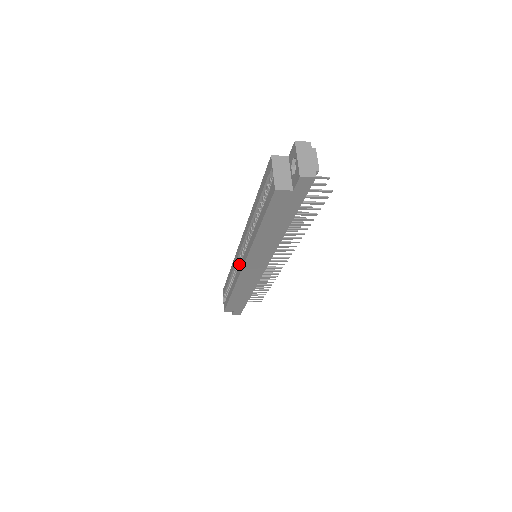
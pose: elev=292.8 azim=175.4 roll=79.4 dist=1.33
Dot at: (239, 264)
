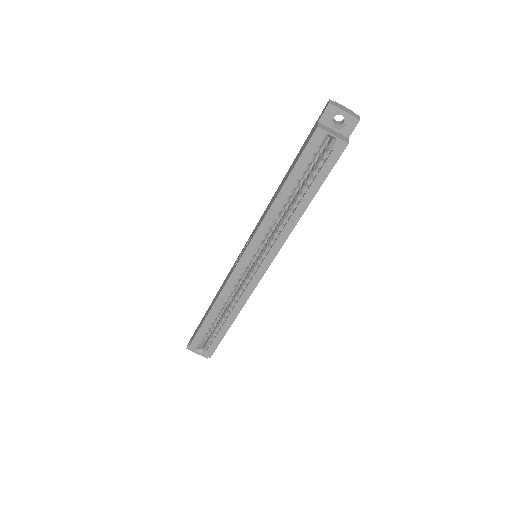
Dot at: (239, 282)
